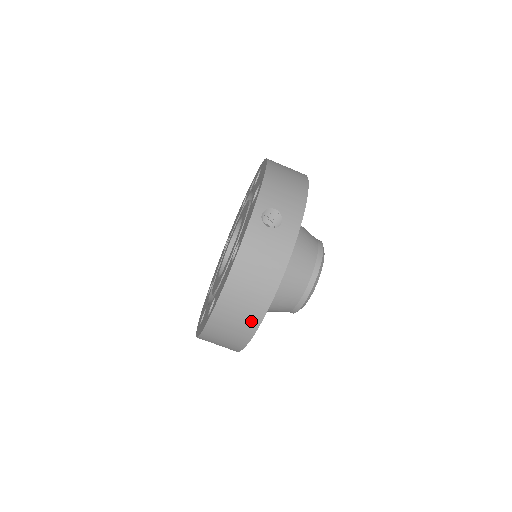
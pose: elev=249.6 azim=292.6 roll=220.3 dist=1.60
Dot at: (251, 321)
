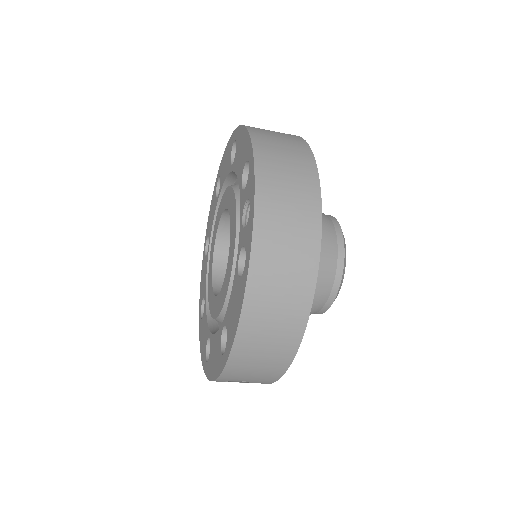
Dot at: occluded
